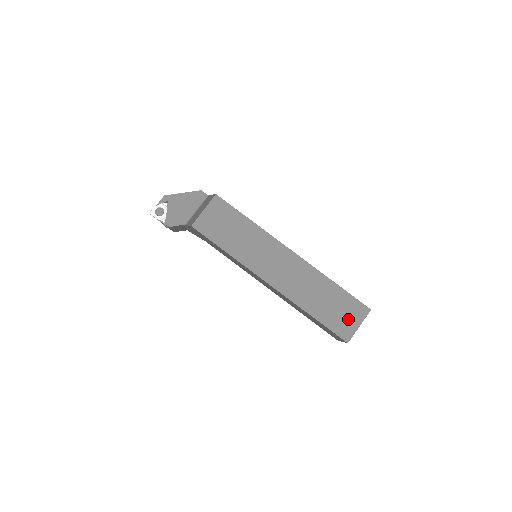
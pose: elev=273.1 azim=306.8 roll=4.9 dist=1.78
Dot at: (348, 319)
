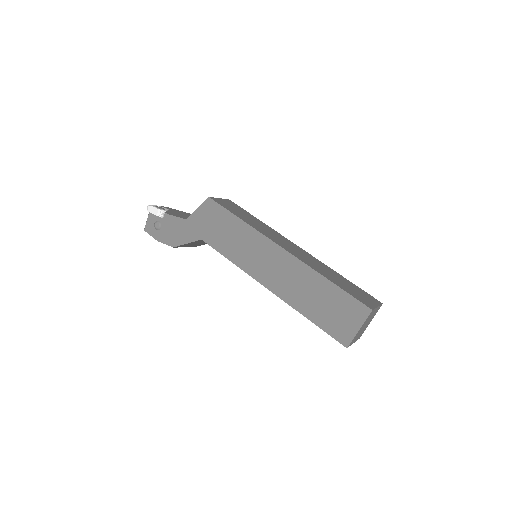
Dot at: (365, 298)
